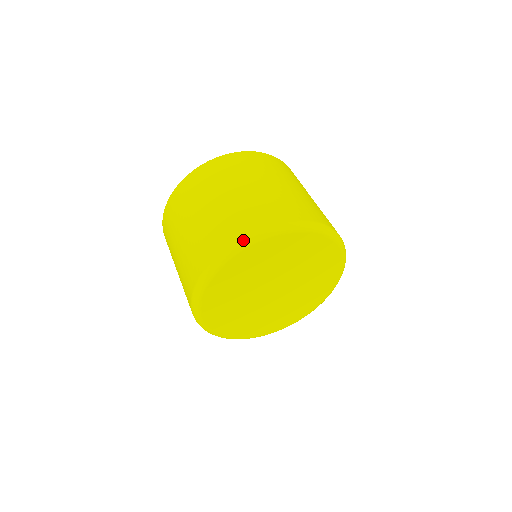
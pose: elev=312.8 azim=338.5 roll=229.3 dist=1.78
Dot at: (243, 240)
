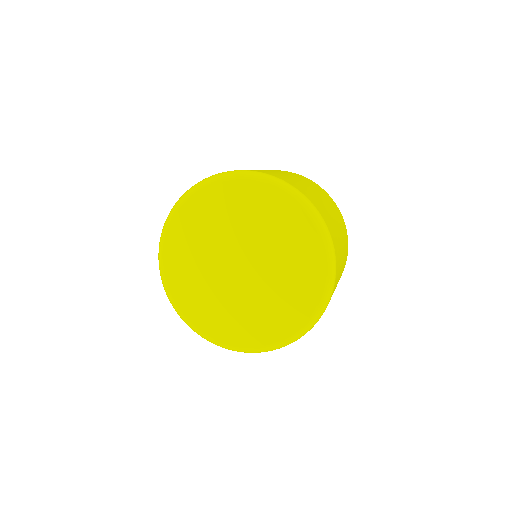
Dot at: (283, 181)
